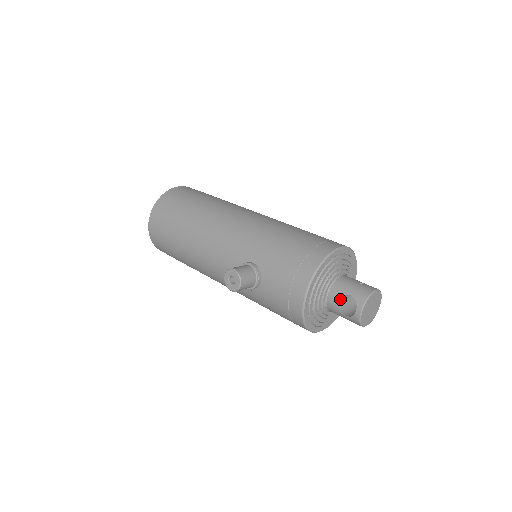
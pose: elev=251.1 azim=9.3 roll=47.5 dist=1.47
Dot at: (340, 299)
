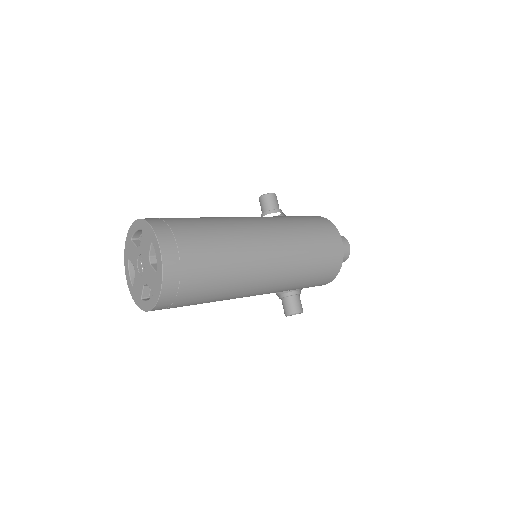
Dot at: occluded
